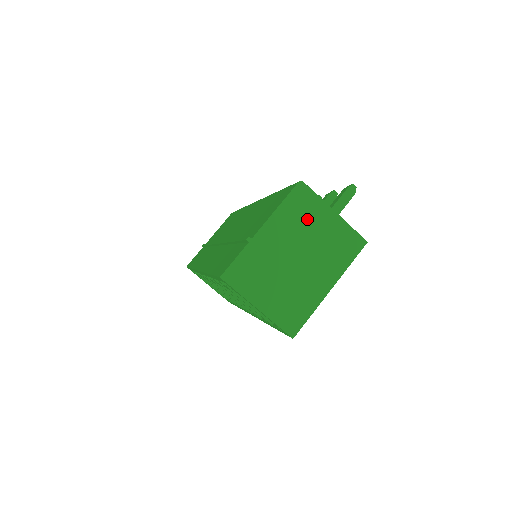
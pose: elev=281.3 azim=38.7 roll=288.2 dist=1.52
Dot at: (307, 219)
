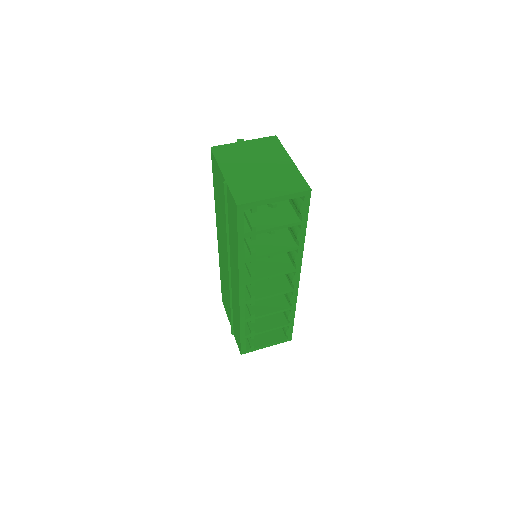
Dot at: (237, 154)
